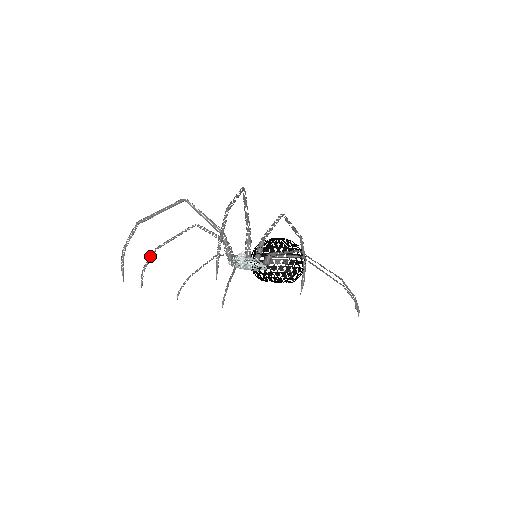
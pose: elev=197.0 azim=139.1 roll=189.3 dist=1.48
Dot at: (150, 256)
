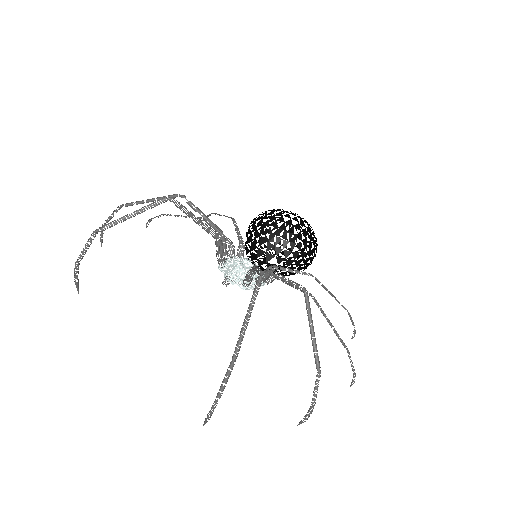
Dot at: (112, 214)
